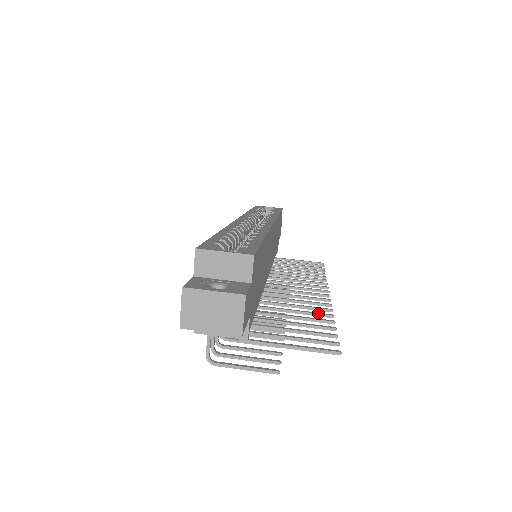
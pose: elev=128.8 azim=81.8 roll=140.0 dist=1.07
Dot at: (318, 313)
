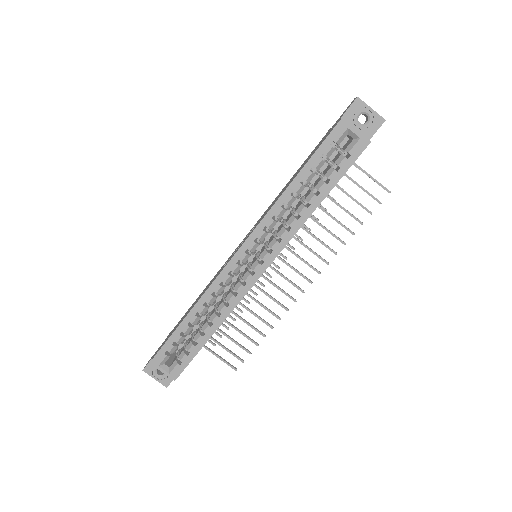
Dot at: occluded
